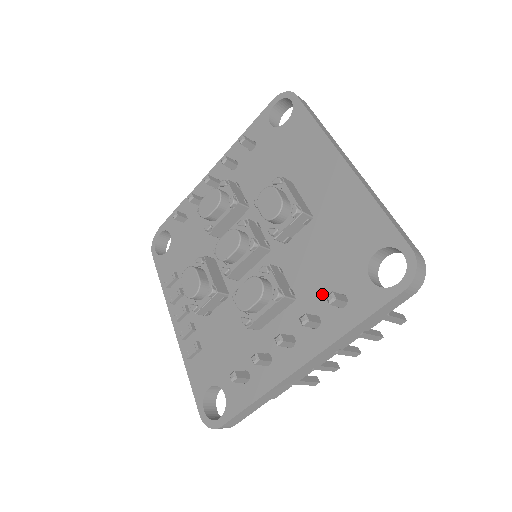
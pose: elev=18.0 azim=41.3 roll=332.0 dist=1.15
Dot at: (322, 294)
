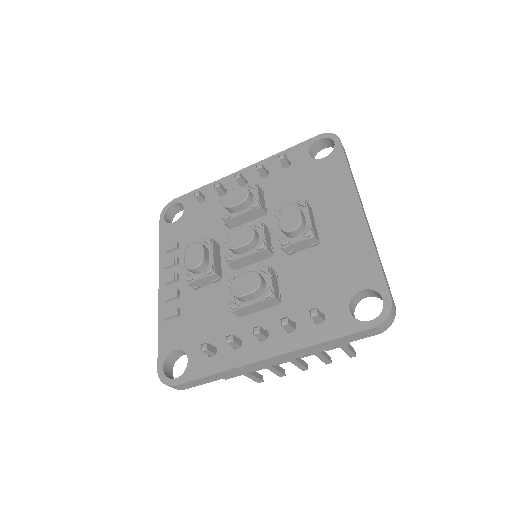
Dot at: (305, 307)
